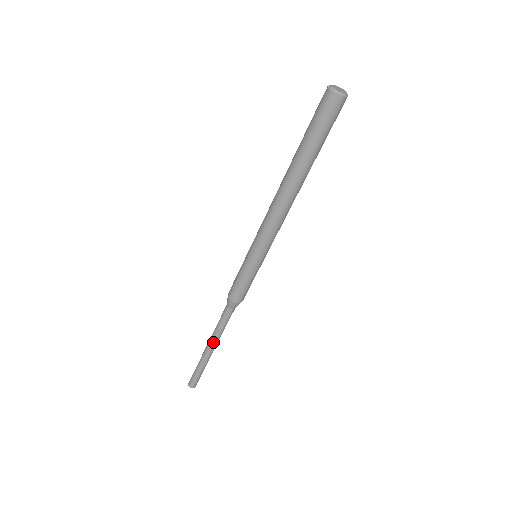
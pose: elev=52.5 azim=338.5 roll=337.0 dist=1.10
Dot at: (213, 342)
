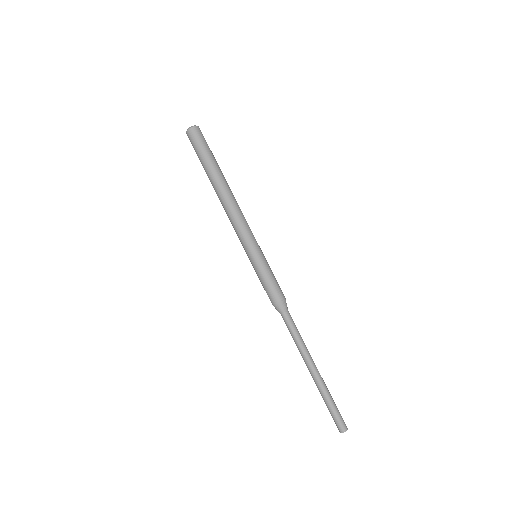
Dot at: (306, 358)
